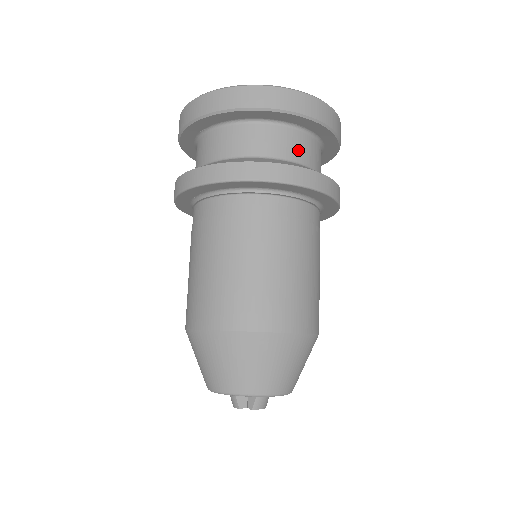
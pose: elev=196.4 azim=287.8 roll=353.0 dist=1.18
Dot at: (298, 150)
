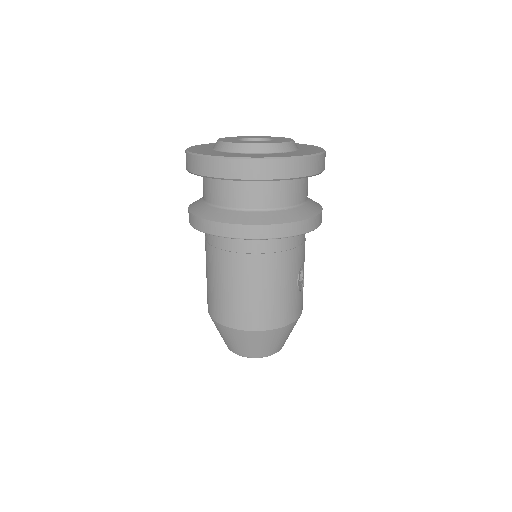
Dot at: (255, 198)
